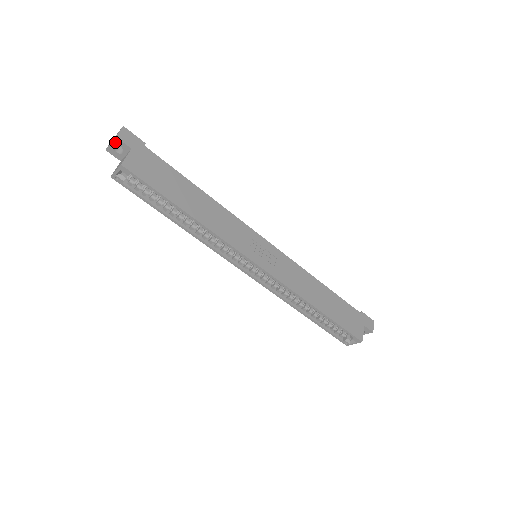
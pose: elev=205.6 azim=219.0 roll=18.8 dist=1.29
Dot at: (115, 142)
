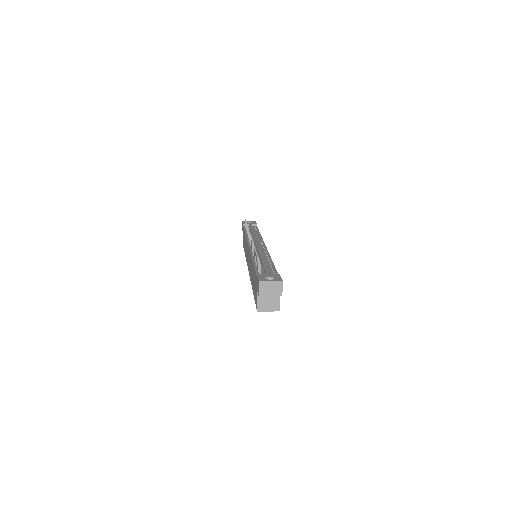
Dot at: (275, 295)
